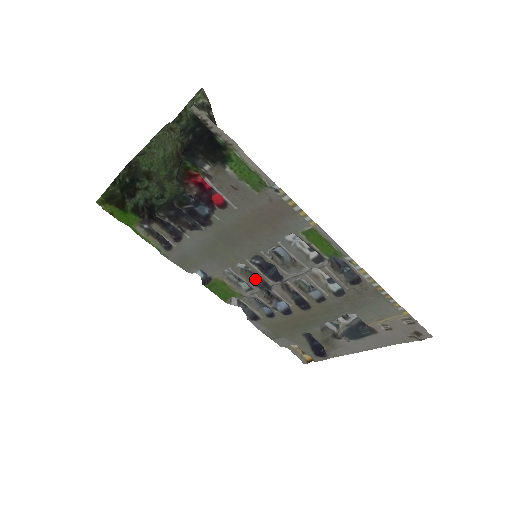
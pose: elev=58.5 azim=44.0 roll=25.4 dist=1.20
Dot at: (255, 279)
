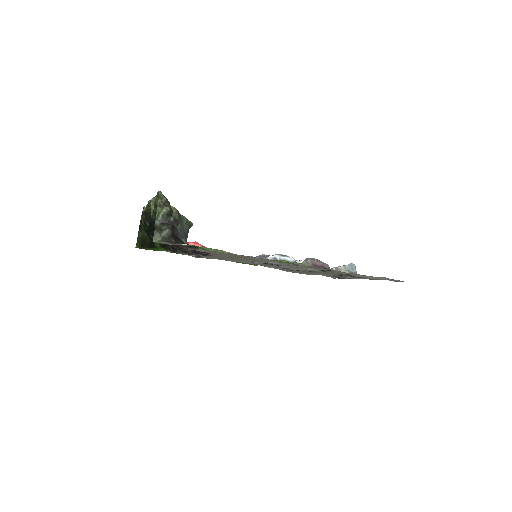
Dot at: occluded
